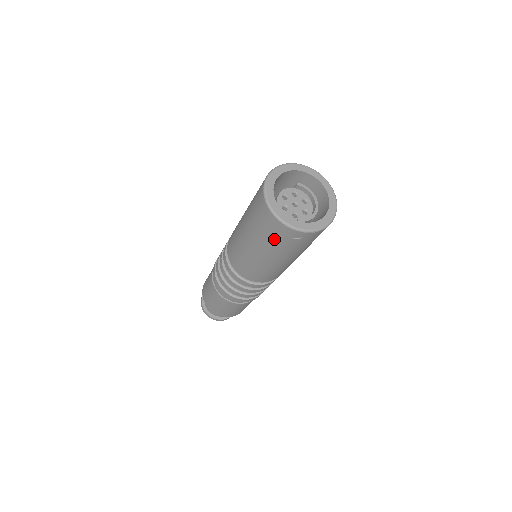
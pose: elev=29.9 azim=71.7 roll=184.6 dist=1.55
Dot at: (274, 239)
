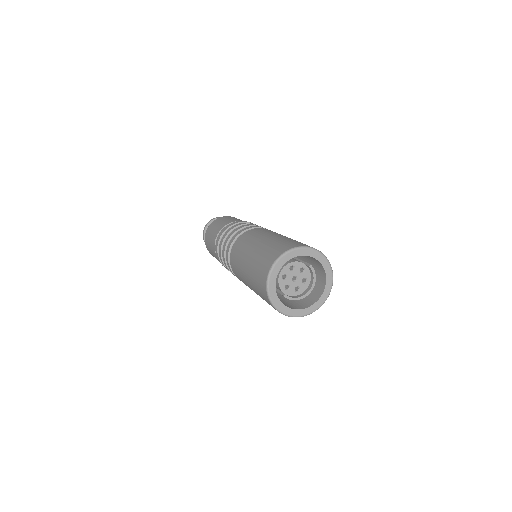
Dot at: (259, 290)
